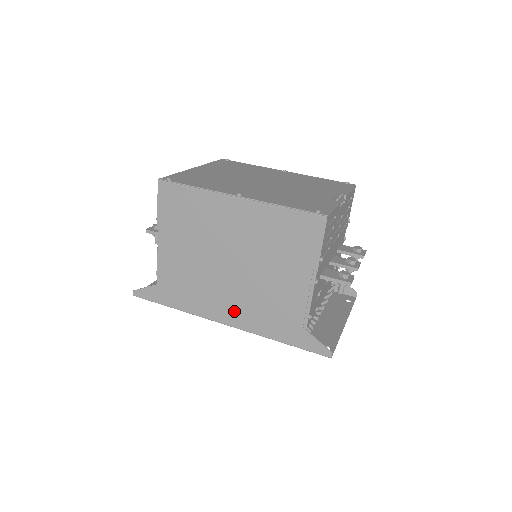
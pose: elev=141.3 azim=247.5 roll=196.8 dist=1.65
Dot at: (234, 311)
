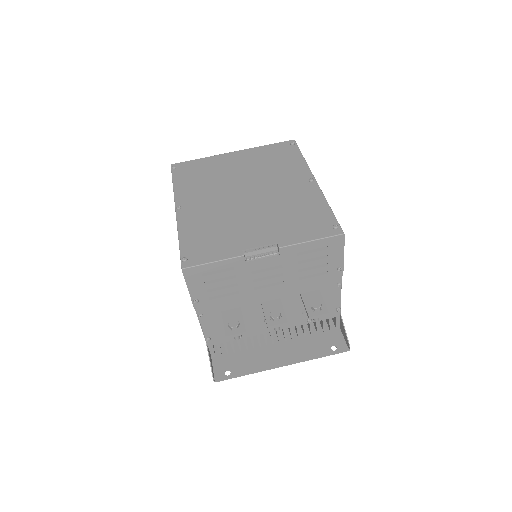
Dot at: occluded
